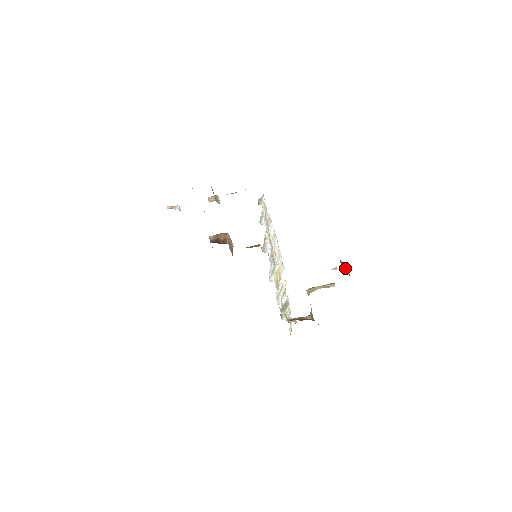
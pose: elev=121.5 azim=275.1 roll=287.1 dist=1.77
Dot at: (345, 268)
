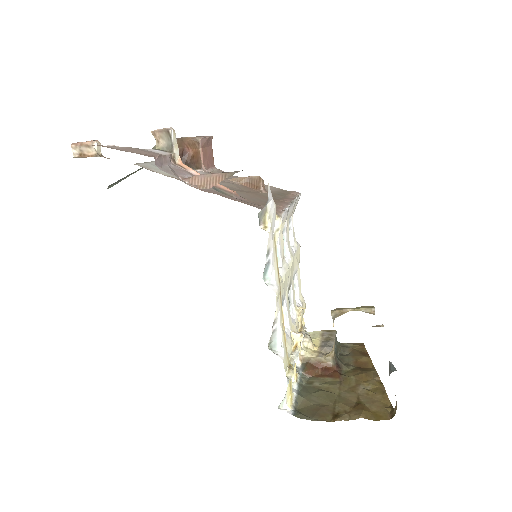
Dot at: occluded
